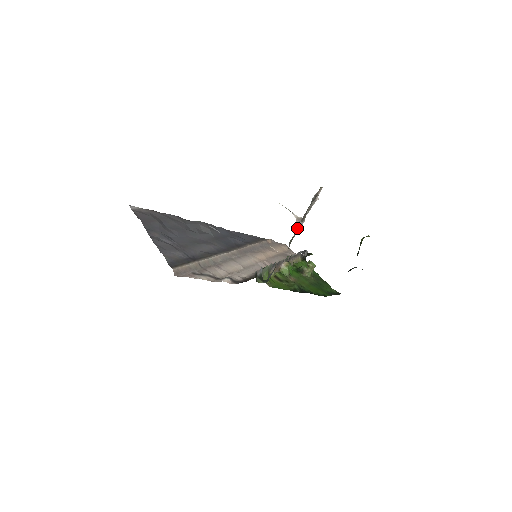
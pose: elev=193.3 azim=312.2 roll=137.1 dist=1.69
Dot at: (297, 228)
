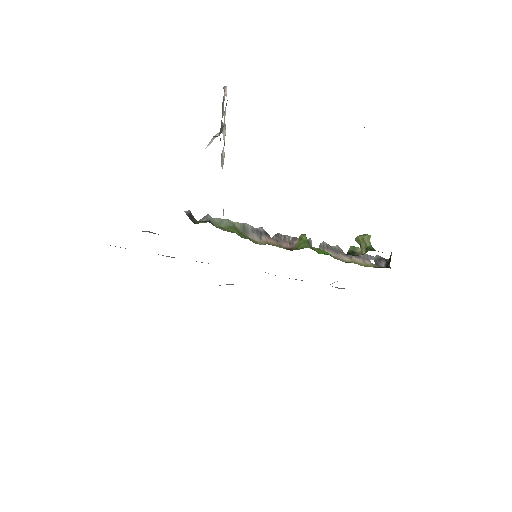
Dot at: (220, 139)
